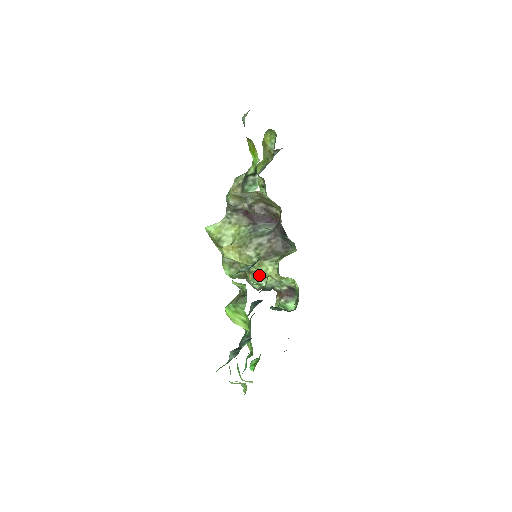
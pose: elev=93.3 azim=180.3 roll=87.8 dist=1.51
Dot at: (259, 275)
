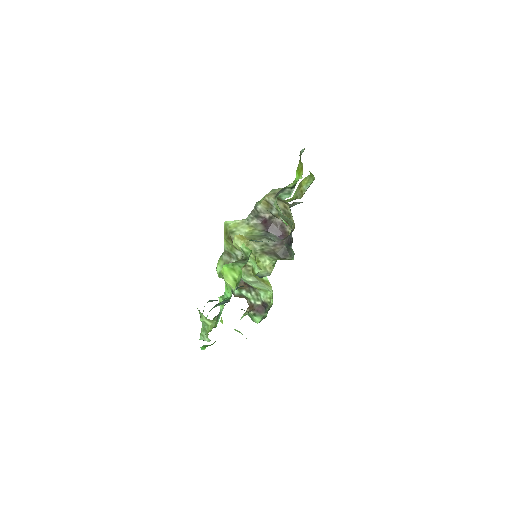
Dot at: (251, 271)
